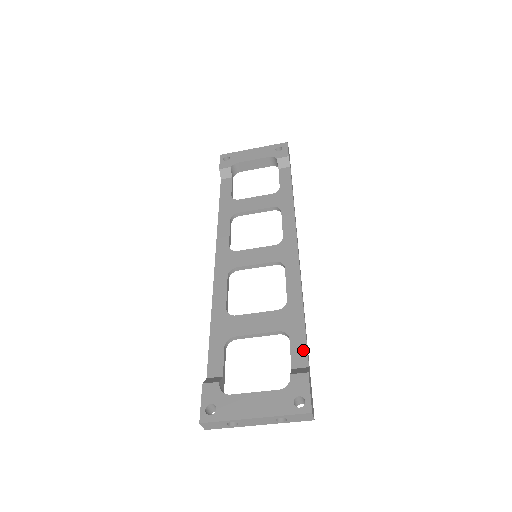
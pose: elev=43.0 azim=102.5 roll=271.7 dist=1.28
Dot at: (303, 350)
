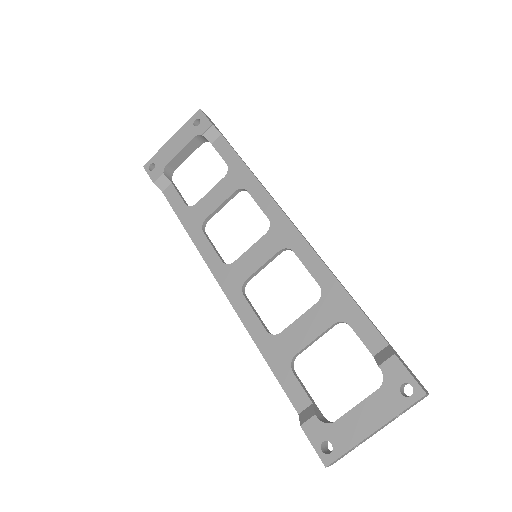
Dot at: (371, 330)
